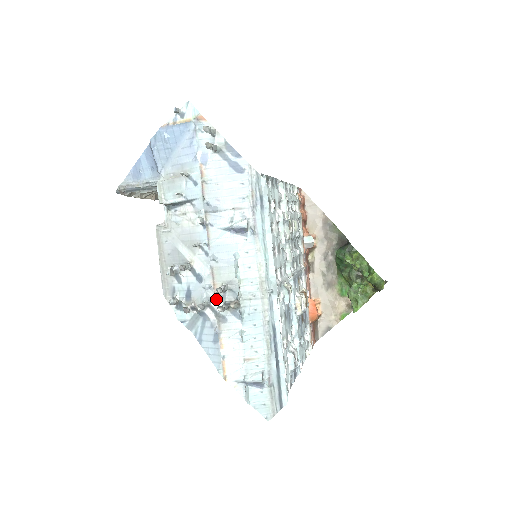
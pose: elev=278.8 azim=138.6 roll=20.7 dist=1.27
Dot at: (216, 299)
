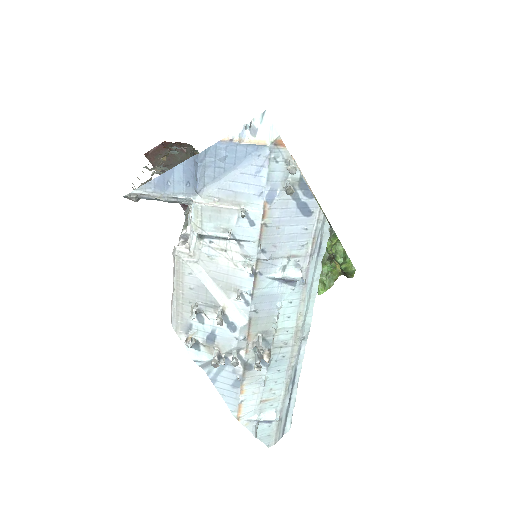
Dot at: (247, 349)
